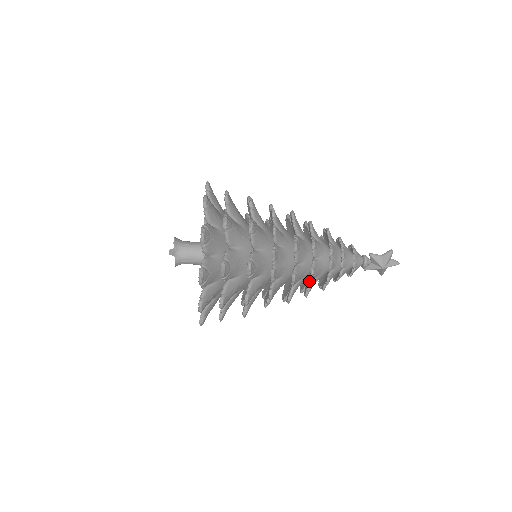
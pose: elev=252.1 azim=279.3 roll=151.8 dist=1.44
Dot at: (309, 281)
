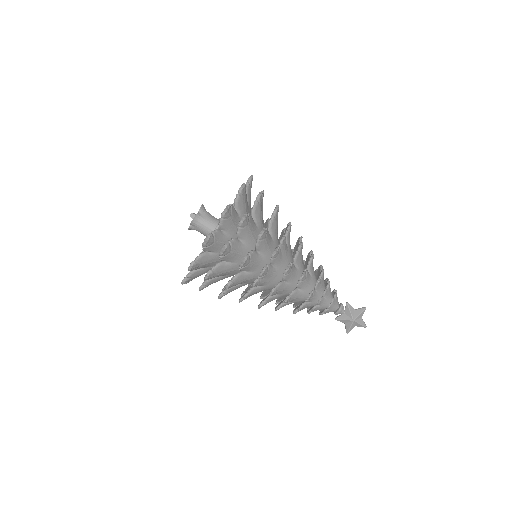
Dot at: (294, 289)
